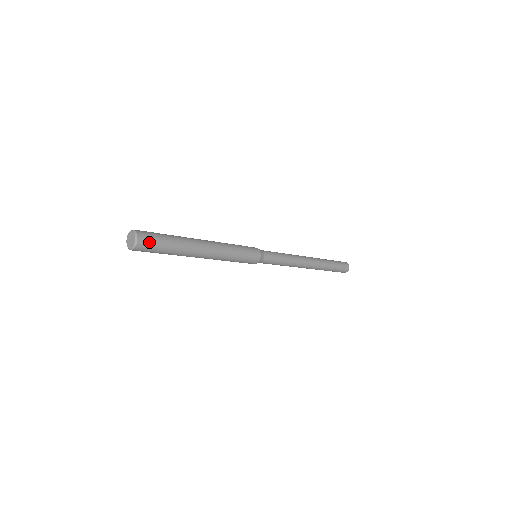
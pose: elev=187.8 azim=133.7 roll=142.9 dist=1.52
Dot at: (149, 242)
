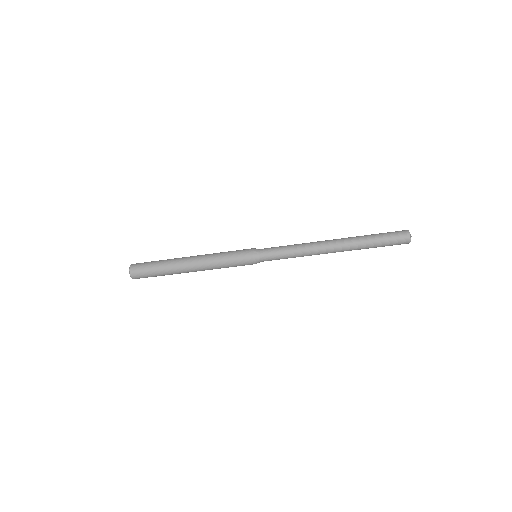
Dot at: (140, 274)
